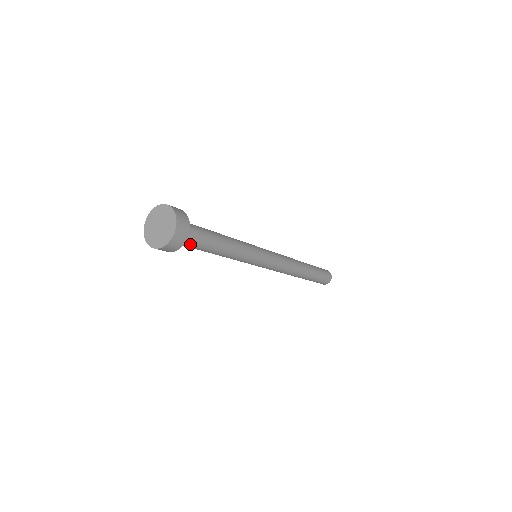
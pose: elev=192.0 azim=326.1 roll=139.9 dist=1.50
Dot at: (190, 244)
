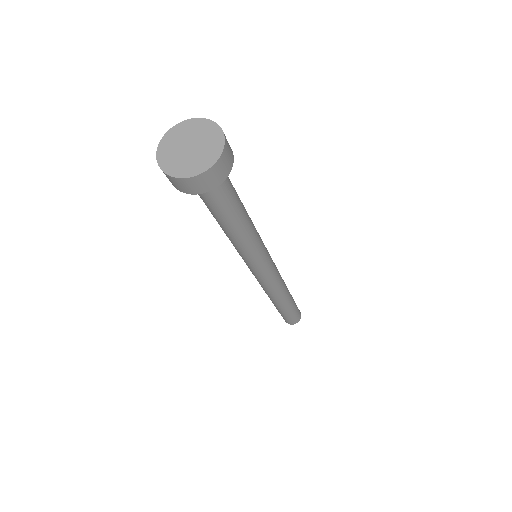
Dot at: (226, 183)
